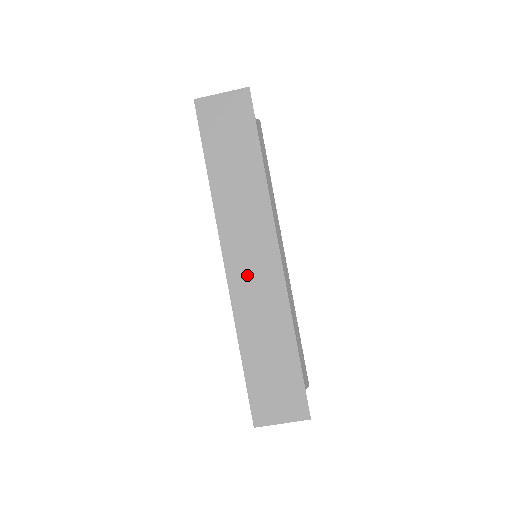
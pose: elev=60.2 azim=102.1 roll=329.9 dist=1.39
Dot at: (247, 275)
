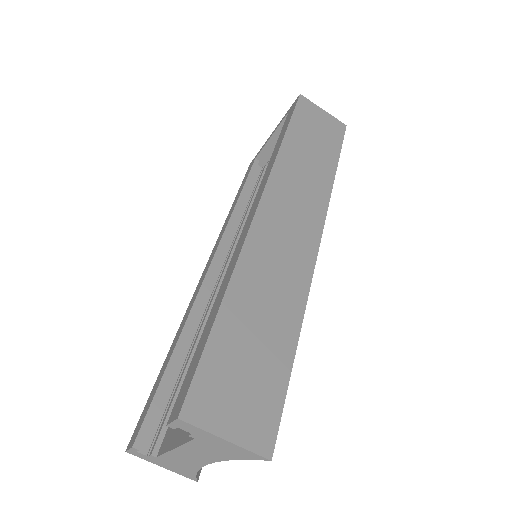
Dot at: (277, 233)
